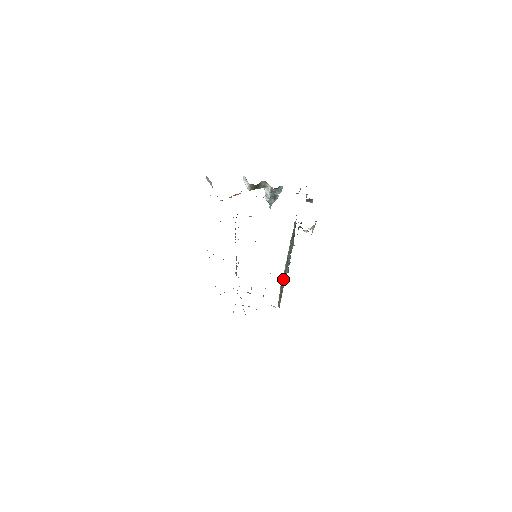
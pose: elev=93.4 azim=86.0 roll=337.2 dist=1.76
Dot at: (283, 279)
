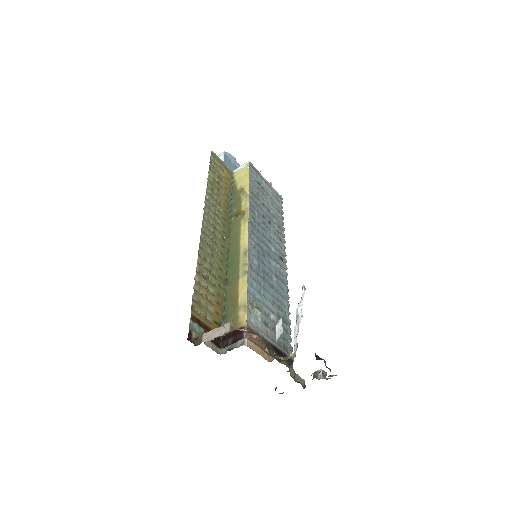
Dot at: occluded
